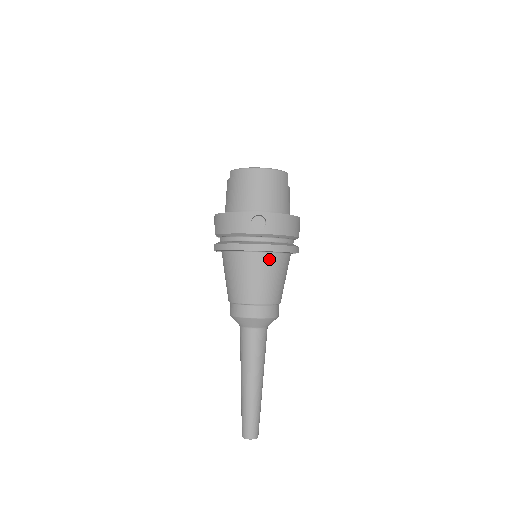
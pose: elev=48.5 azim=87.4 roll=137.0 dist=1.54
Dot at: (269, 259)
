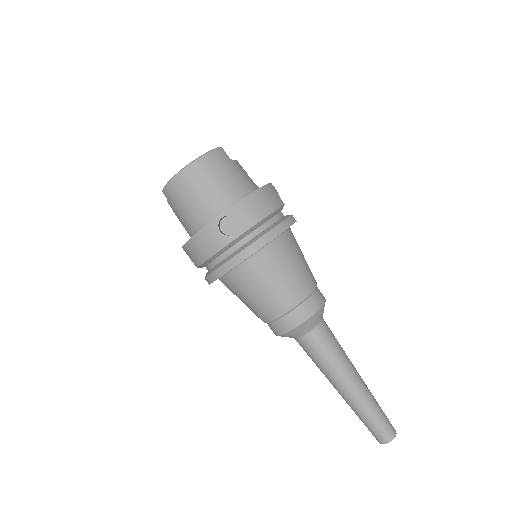
Dot at: (269, 253)
